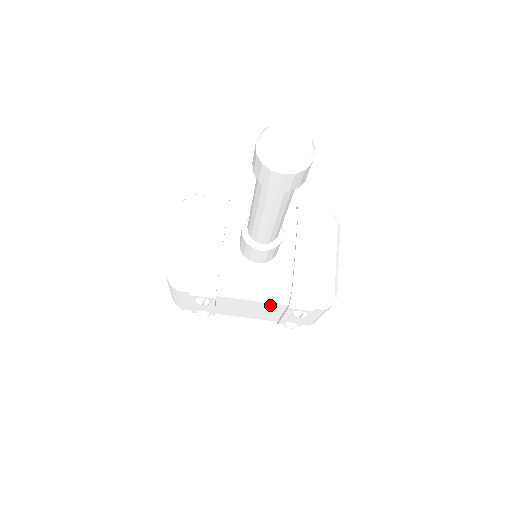
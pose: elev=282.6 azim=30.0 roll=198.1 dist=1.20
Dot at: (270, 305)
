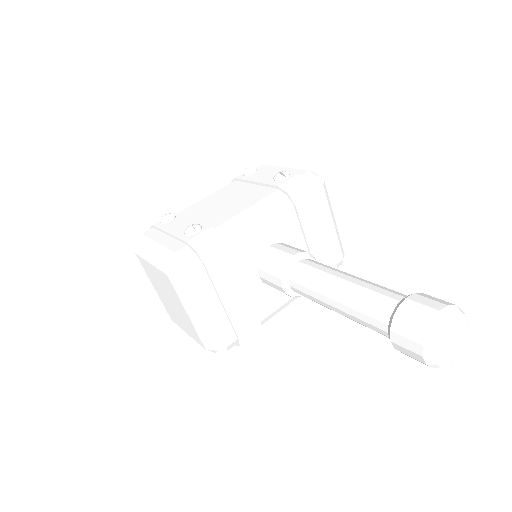
Dot at: occluded
